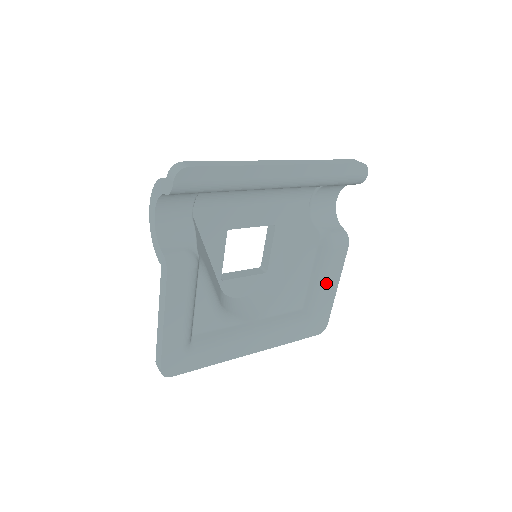
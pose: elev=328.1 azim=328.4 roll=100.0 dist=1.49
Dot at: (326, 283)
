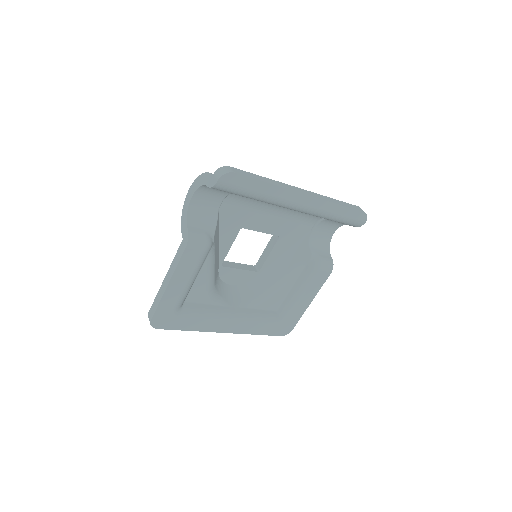
Dot at: (303, 296)
